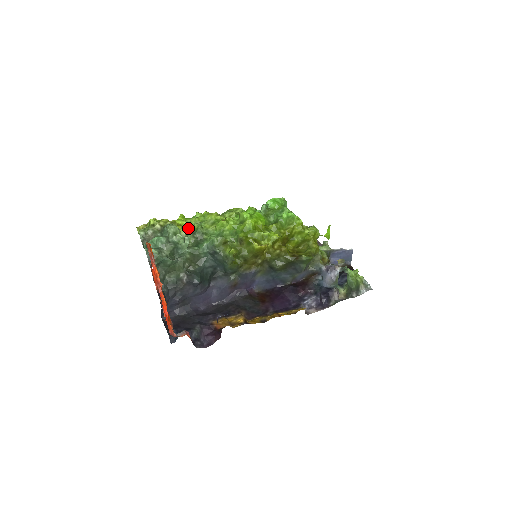
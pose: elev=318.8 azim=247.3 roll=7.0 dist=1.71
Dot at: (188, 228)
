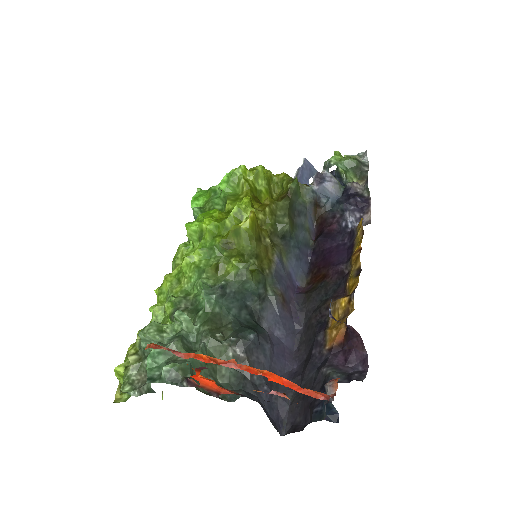
Dot at: (164, 323)
